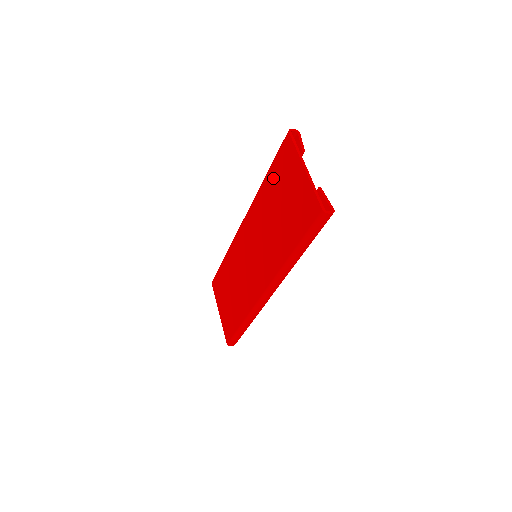
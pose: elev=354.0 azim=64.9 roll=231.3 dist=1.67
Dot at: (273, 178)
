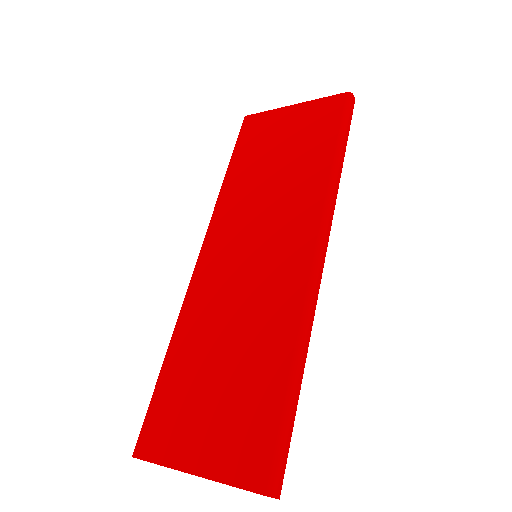
Dot at: (244, 157)
